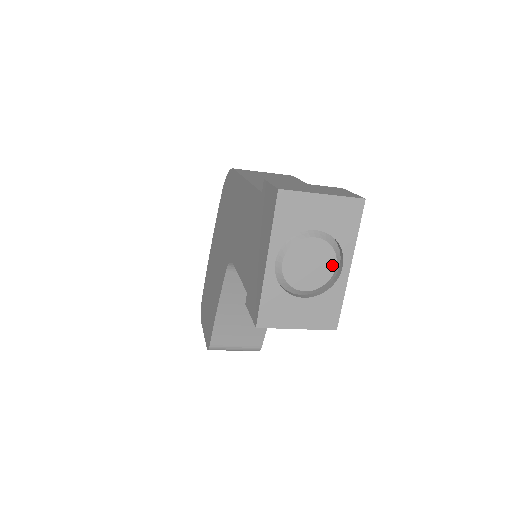
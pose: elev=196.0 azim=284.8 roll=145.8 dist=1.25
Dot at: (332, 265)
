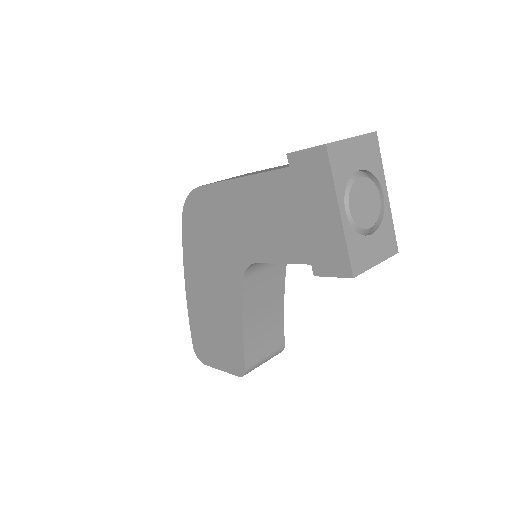
Dot at: (377, 197)
